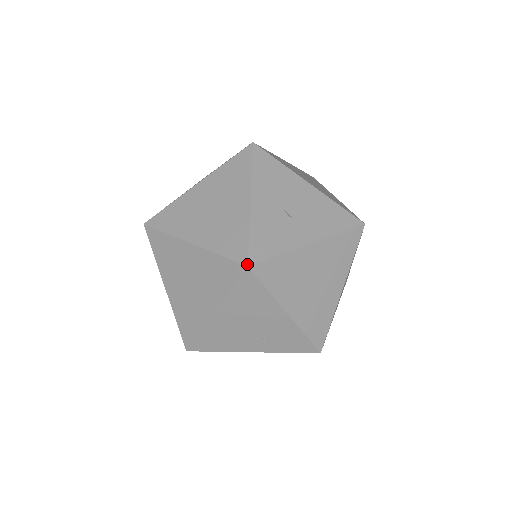
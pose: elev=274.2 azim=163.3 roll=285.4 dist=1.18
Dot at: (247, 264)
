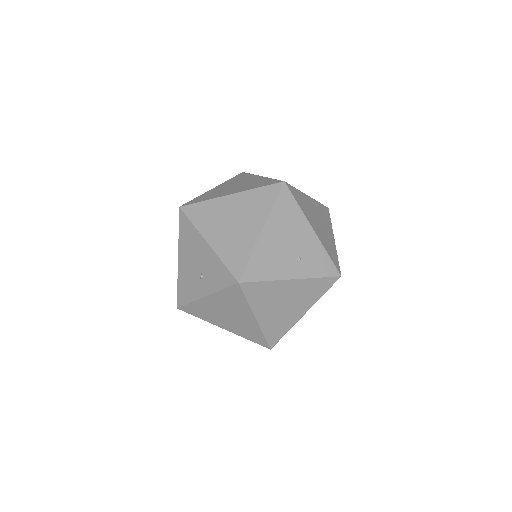
Dot at: (283, 181)
